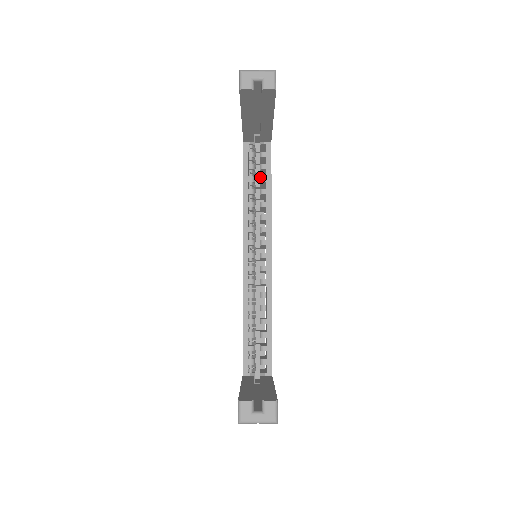
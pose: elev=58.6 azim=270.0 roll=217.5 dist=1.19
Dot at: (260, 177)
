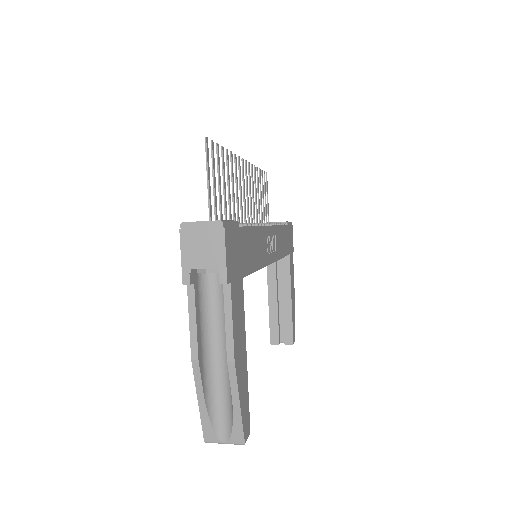
Dot at: occluded
